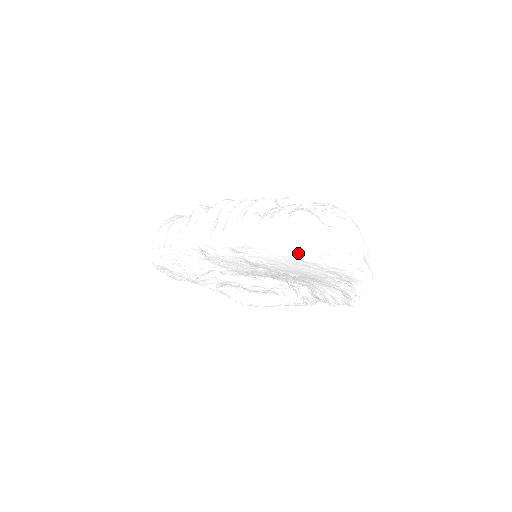
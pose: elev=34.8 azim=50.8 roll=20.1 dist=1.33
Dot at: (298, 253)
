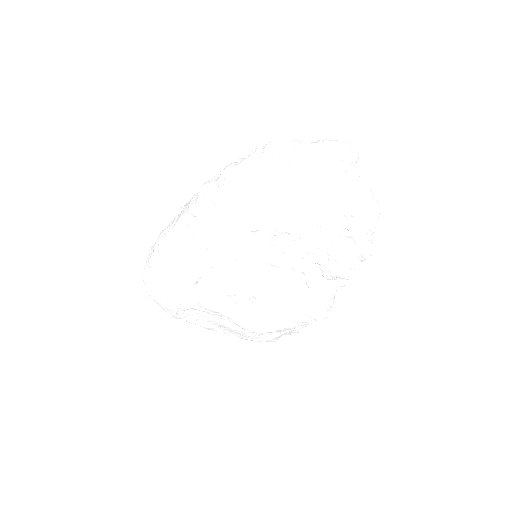
Dot at: (282, 173)
